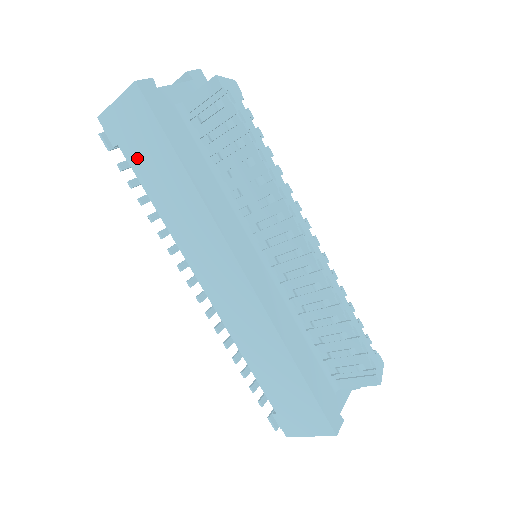
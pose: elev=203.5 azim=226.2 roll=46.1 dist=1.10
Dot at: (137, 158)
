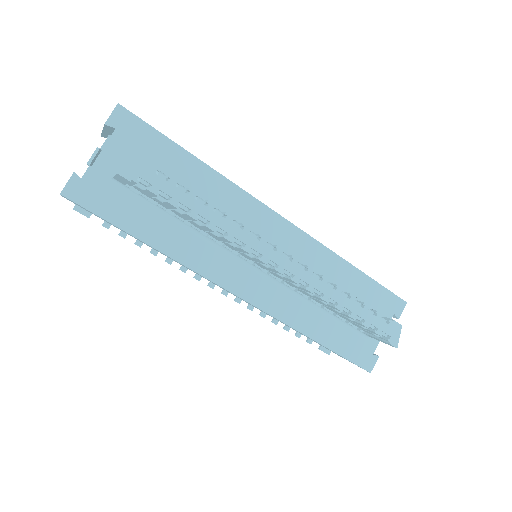
Dot at: occluded
